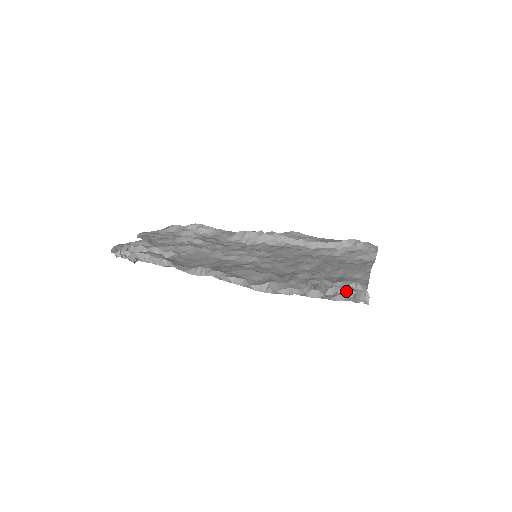
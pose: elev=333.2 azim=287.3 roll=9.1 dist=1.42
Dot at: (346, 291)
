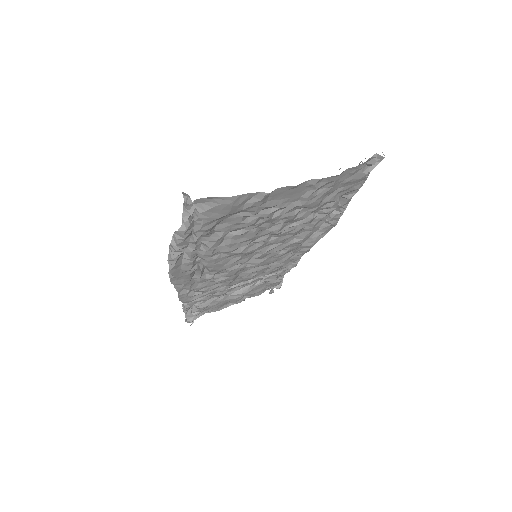
Dot at: occluded
